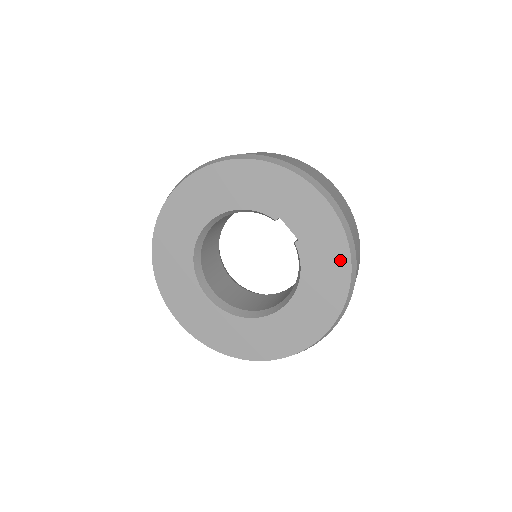
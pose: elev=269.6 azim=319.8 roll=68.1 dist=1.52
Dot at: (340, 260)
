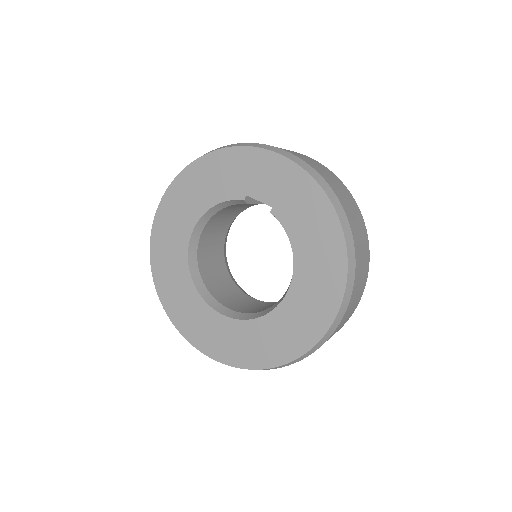
Dot at: (319, 205)
